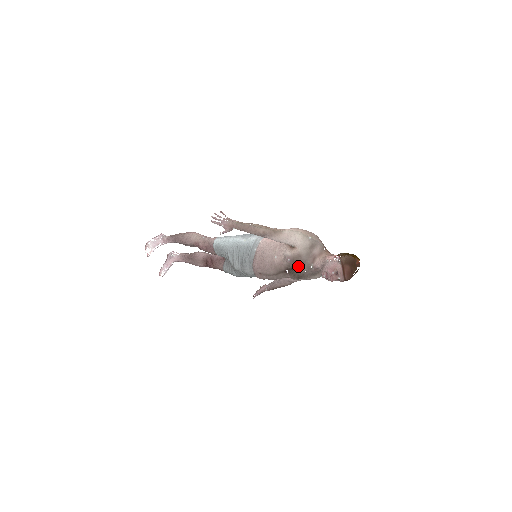
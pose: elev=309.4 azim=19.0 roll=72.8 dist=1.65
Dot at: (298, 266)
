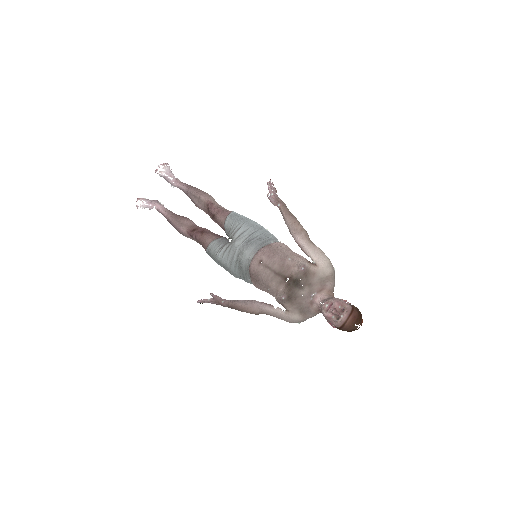
Dot at: (303, 283)
